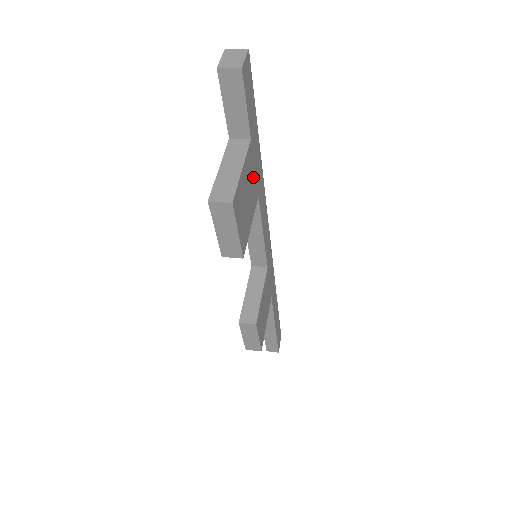
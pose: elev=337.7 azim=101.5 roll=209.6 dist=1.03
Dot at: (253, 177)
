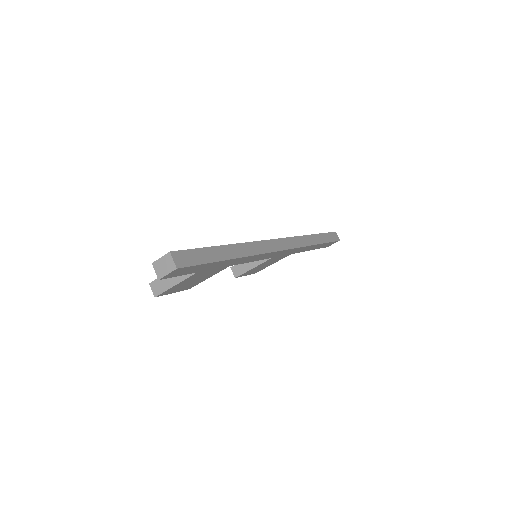
Dot at: (210, 272)
